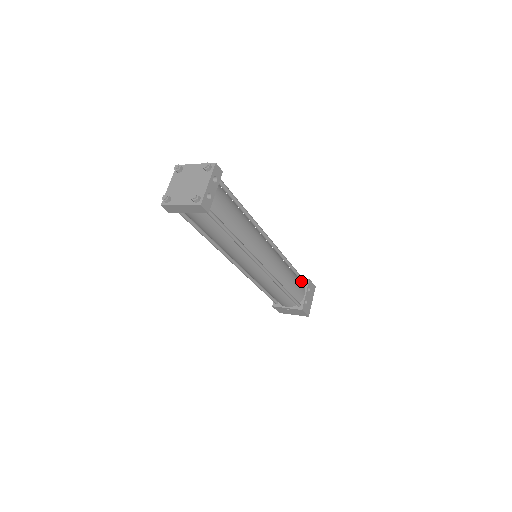
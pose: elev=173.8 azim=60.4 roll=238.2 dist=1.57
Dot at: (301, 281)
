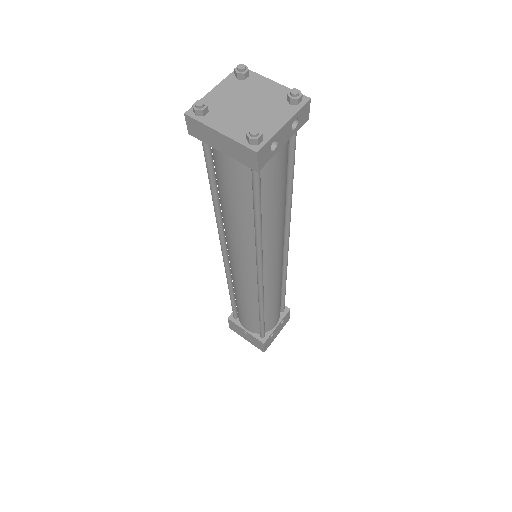
Dot at: (280, 307)
